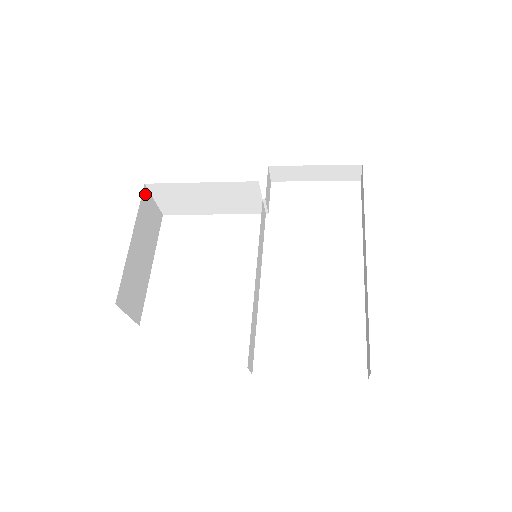
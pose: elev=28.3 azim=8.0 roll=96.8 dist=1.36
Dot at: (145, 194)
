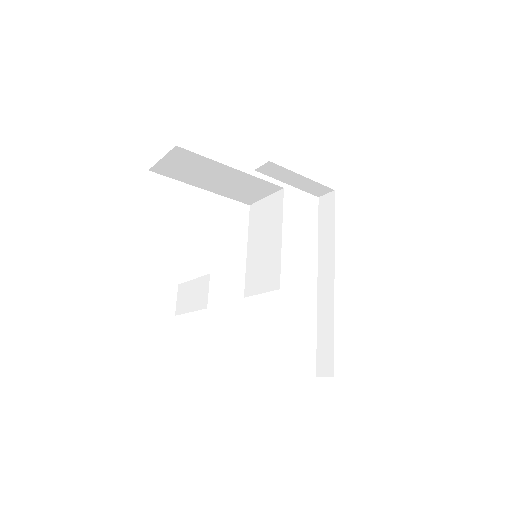
Dot at: occluded
